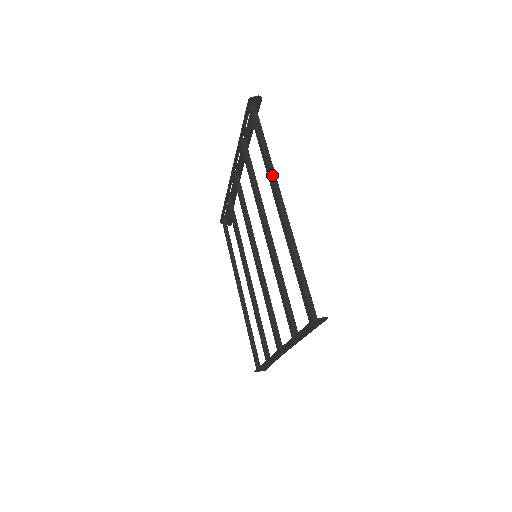
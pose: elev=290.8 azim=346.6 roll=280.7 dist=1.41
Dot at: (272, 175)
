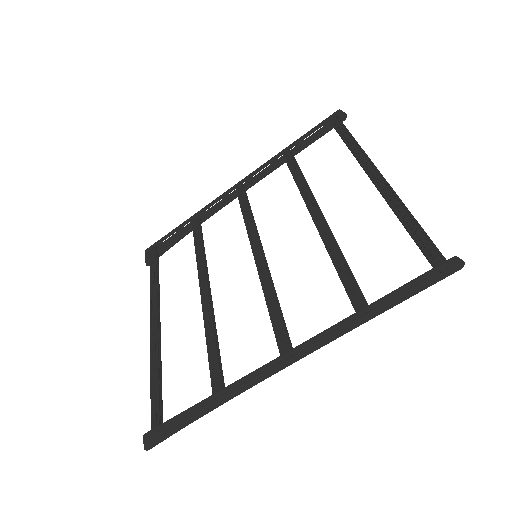
Dot at: occluded
